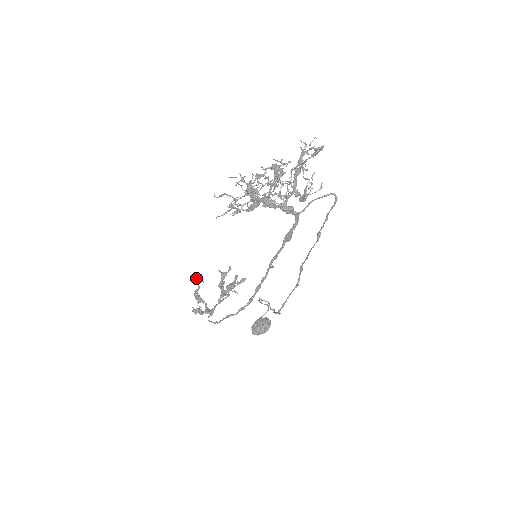
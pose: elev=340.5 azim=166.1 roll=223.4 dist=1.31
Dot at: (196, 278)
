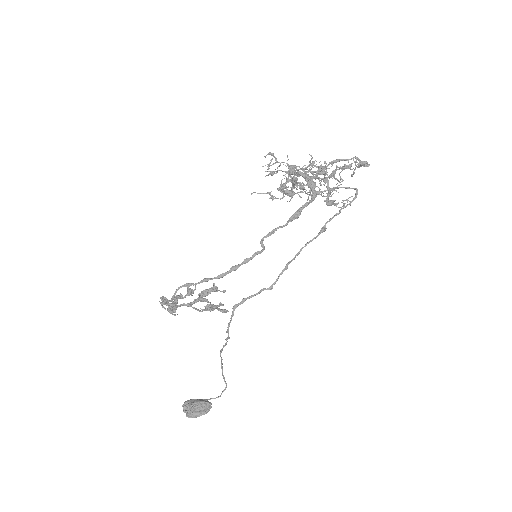
Dot at: (190, 289)
